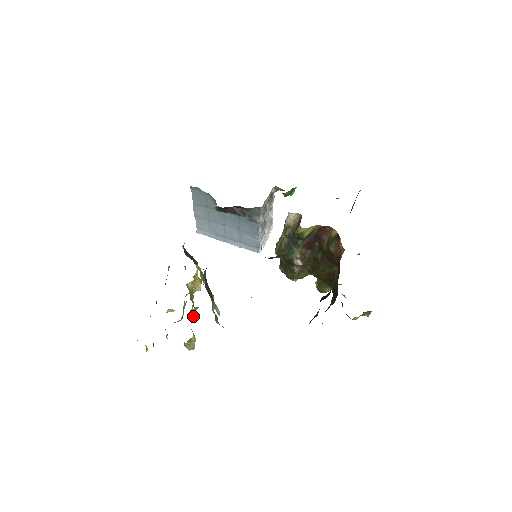
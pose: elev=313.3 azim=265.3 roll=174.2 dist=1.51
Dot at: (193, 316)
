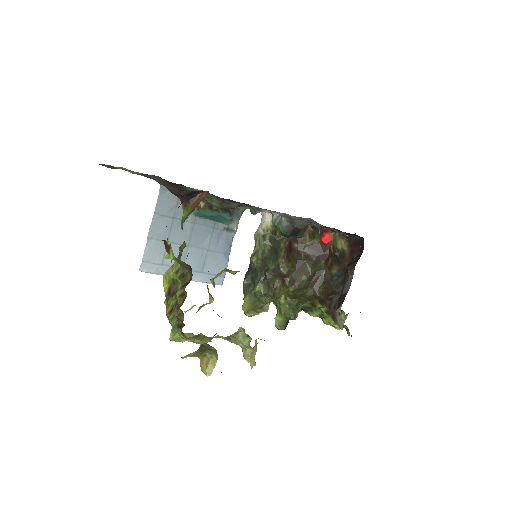
Dot at: occluded
